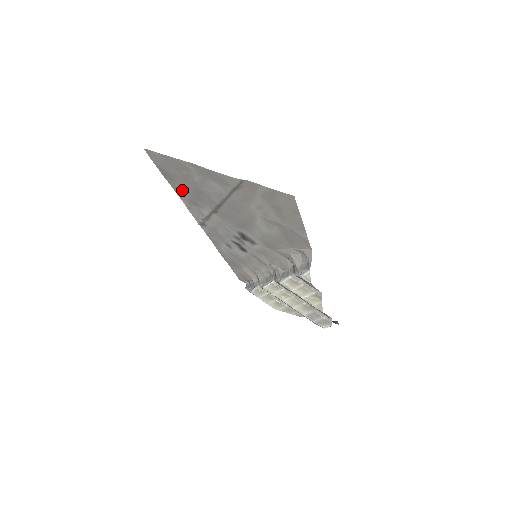
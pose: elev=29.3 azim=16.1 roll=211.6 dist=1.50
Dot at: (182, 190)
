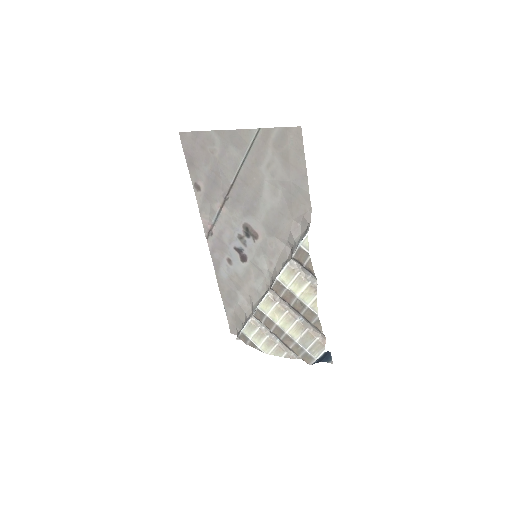
Dot at: (201, 181)
